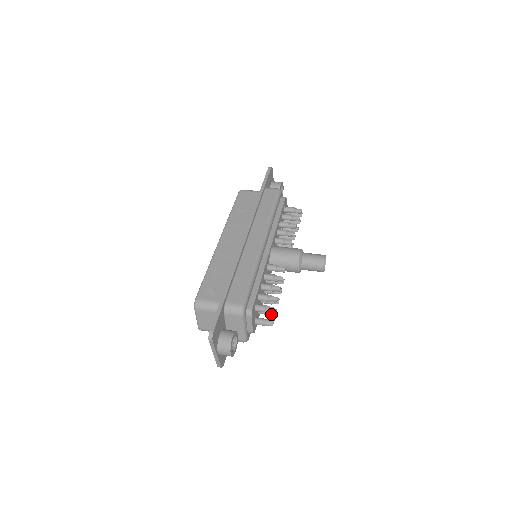
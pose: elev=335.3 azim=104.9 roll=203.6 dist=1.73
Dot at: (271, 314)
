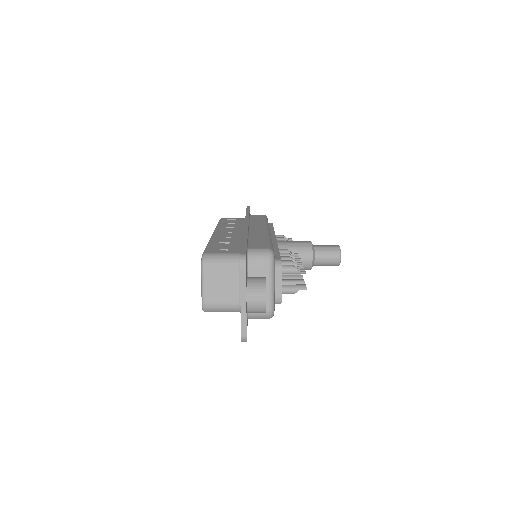
Dot at: occluded
